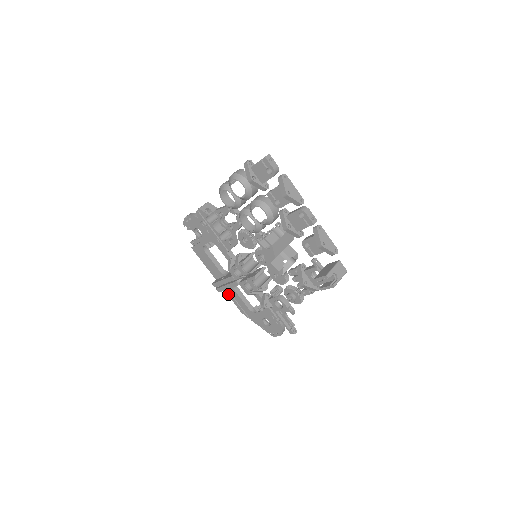
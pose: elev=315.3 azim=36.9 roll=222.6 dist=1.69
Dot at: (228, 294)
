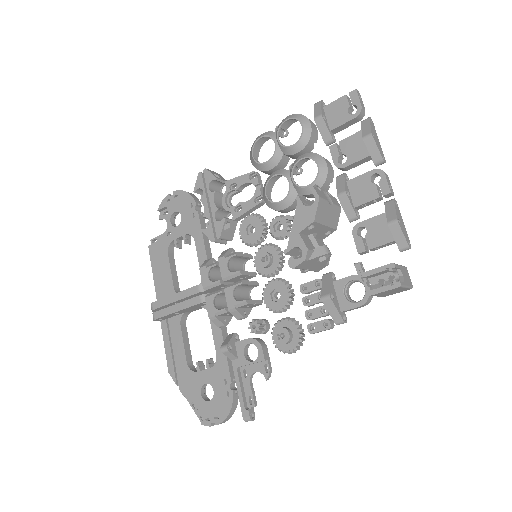
Dot at: (164, 333)
